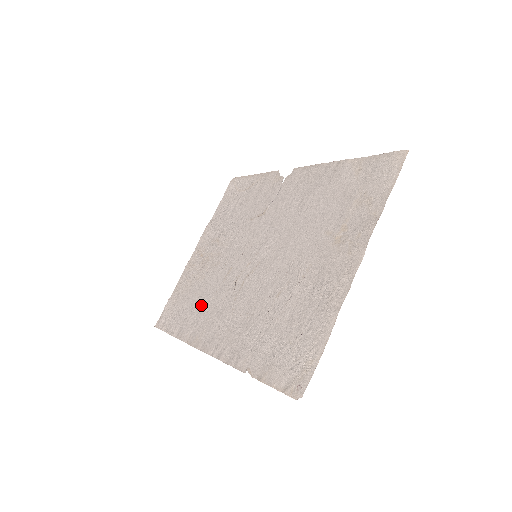
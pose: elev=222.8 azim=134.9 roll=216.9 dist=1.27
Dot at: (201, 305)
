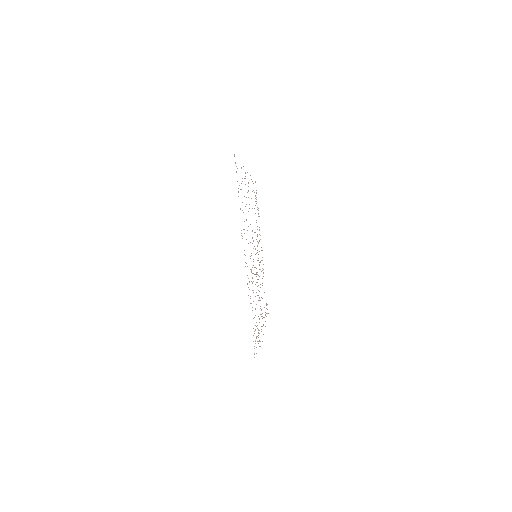
Dot at: occluded
